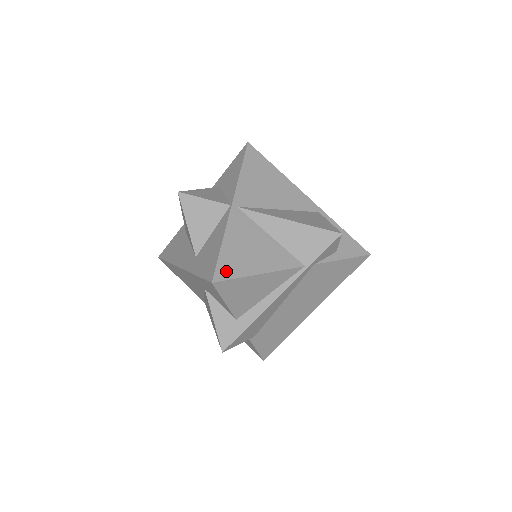
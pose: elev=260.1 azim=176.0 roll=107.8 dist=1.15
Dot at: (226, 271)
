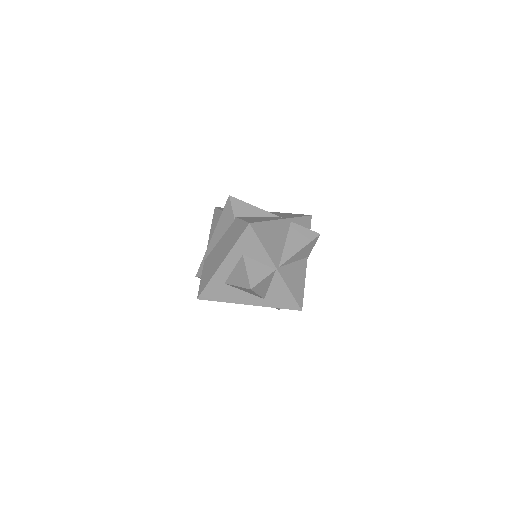
Dot at: (300, 300)
